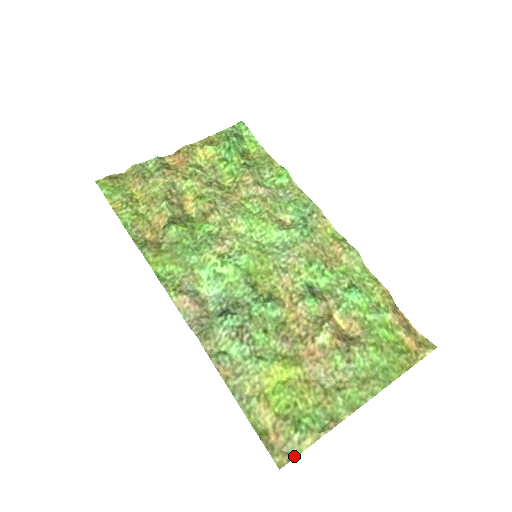
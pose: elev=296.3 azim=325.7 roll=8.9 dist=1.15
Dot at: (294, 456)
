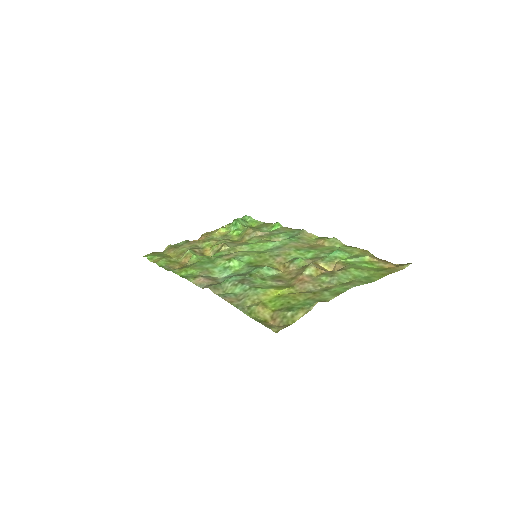
Dot at: (289, 325)
